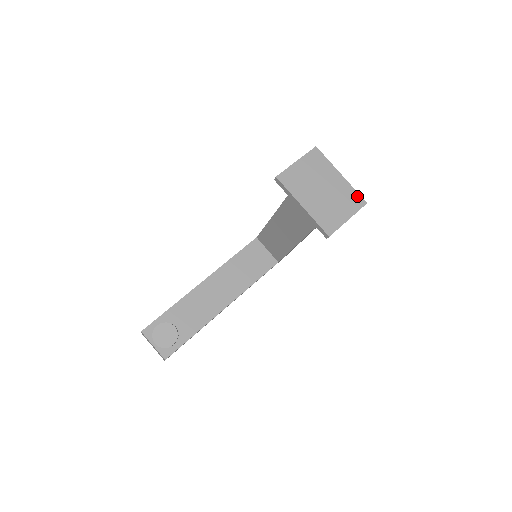
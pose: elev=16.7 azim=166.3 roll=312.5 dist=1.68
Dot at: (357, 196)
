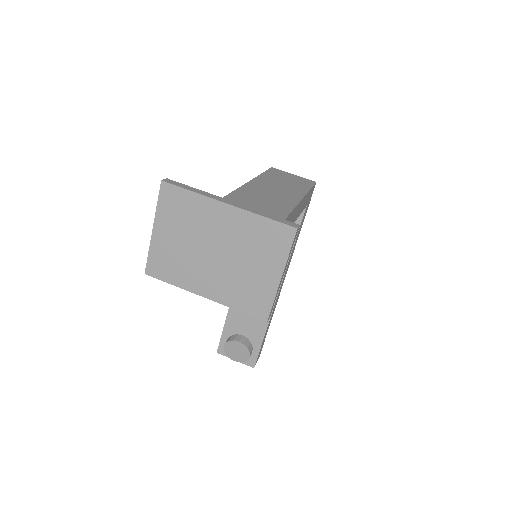
Dot at: (273, 227)
